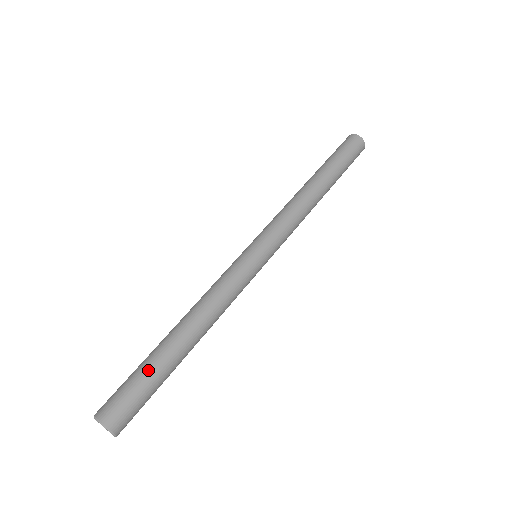
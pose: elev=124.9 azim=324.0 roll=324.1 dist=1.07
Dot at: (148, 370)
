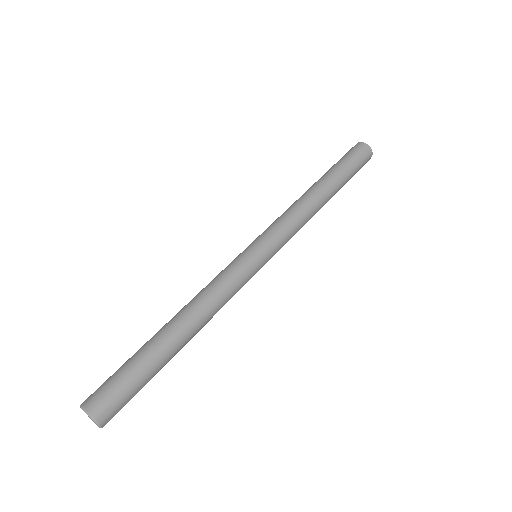
Dot at: (131, 357)
